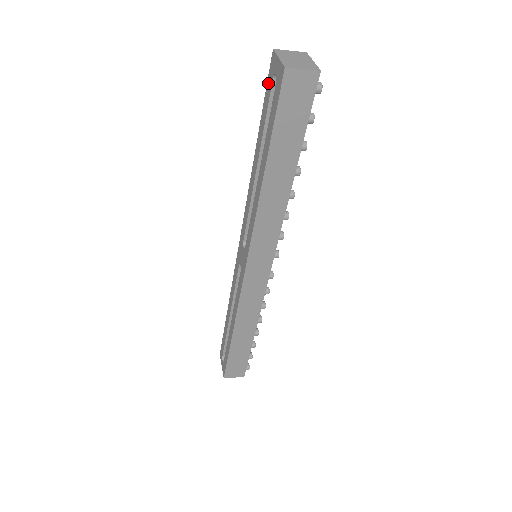
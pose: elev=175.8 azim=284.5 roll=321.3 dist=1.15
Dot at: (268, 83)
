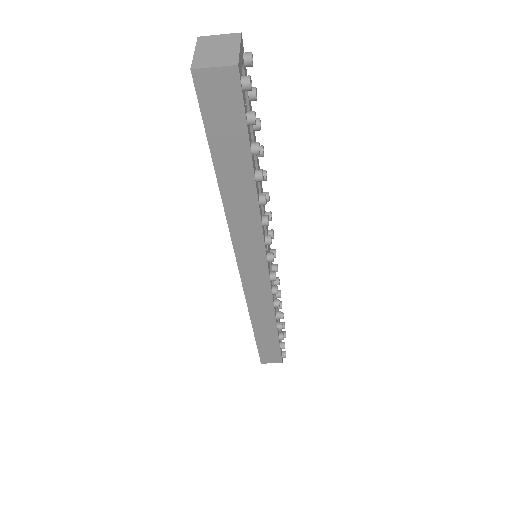
Dot at: occluded
